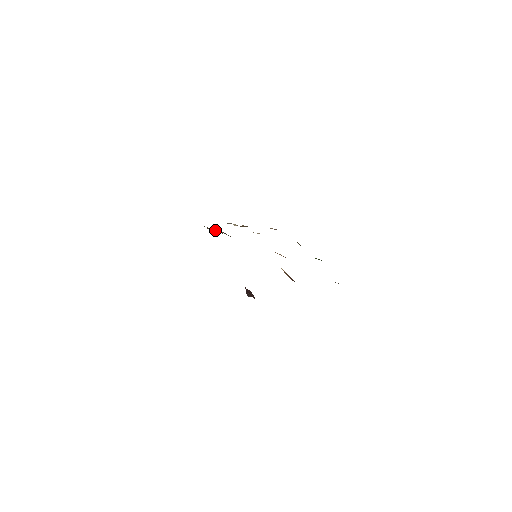
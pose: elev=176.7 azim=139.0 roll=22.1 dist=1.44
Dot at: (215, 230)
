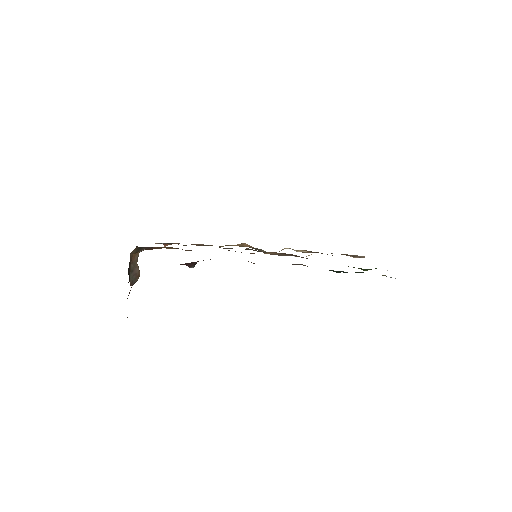
Dot at: (262, 251)
